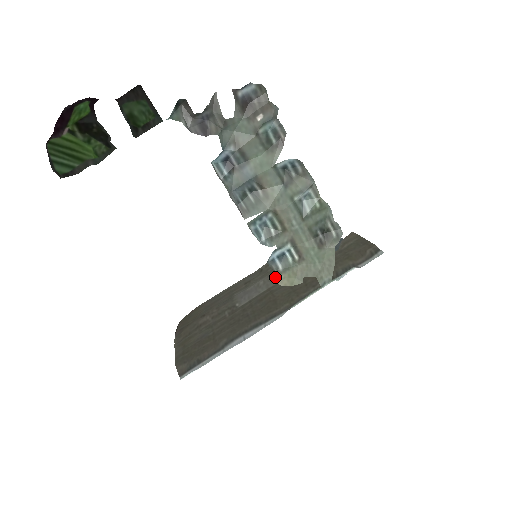
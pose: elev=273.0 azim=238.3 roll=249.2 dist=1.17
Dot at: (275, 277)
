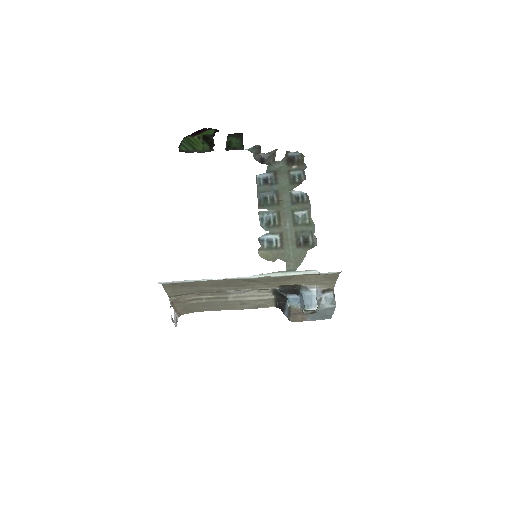
Dot at: (259, 250)
